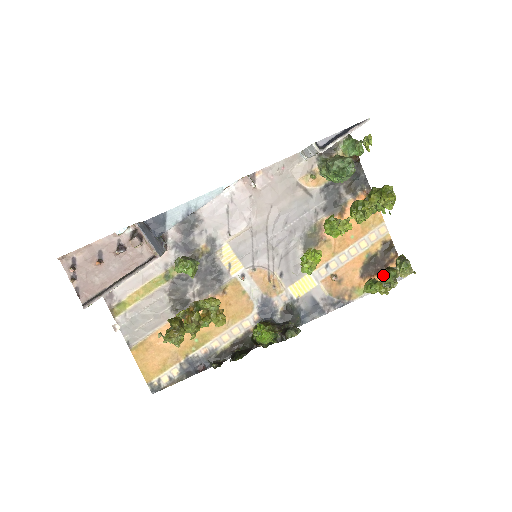
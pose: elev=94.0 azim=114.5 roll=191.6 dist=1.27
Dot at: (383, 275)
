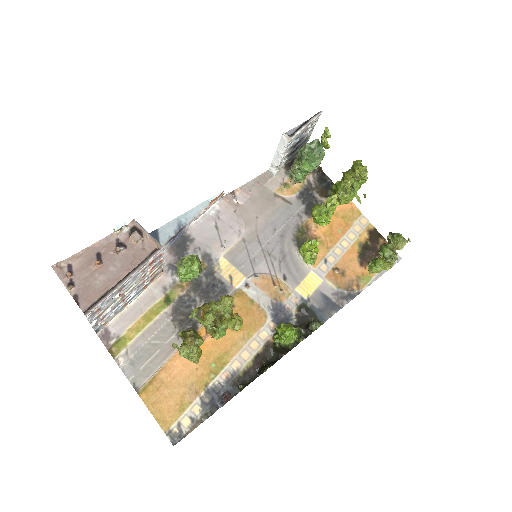
Dot at: (381, 250)
